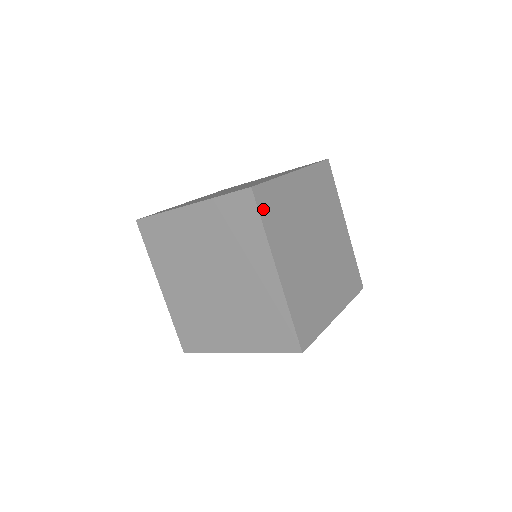
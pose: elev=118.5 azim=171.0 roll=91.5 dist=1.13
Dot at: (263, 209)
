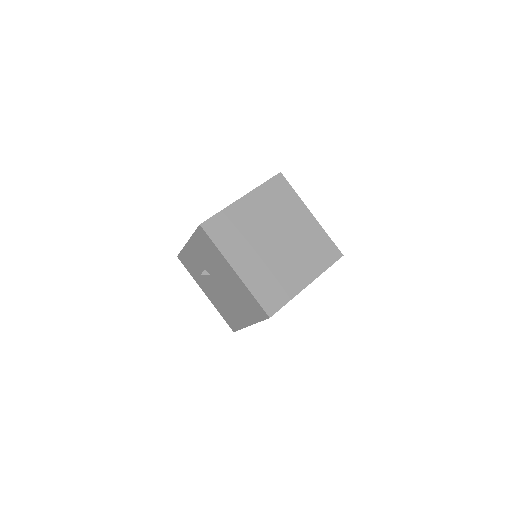
Dot at: (287, 185)
